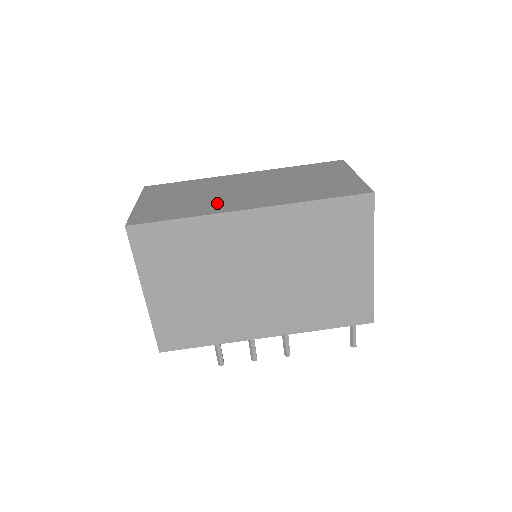
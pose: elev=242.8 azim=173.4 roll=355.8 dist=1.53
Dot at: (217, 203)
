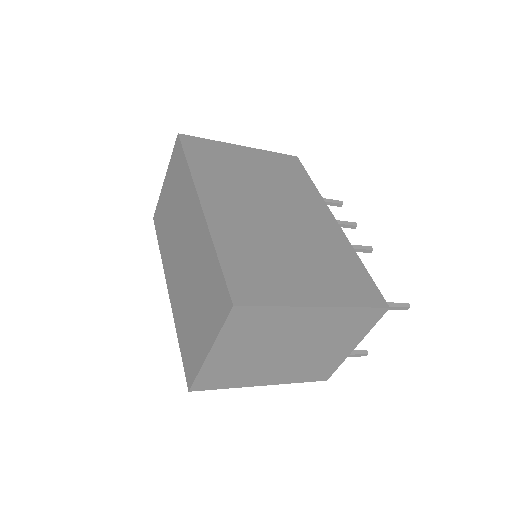
Dot at: (169, 252)
